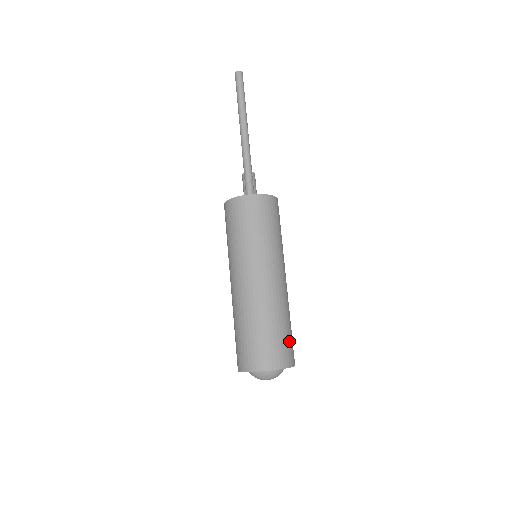
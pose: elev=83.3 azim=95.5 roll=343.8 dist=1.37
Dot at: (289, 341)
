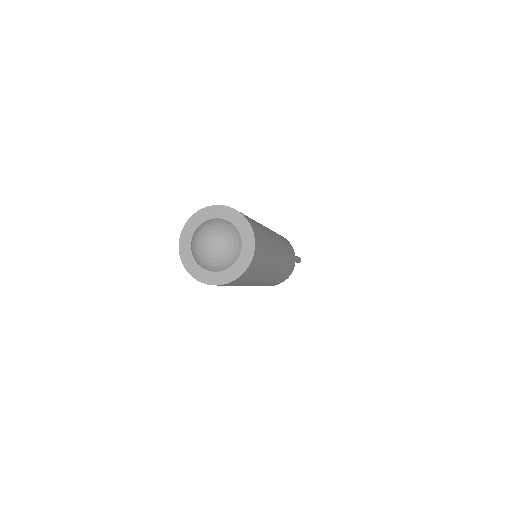
Dot at: (262, 258)
